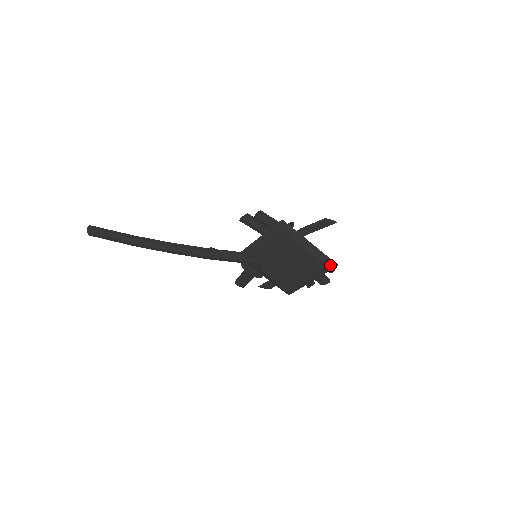
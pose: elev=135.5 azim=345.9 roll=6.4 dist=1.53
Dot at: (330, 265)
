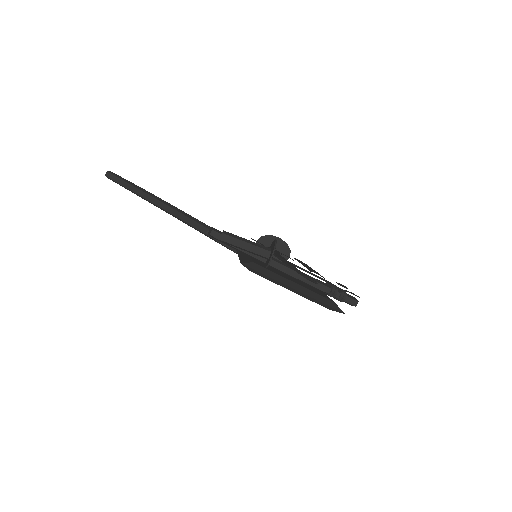
Dot at: (334, 310)
